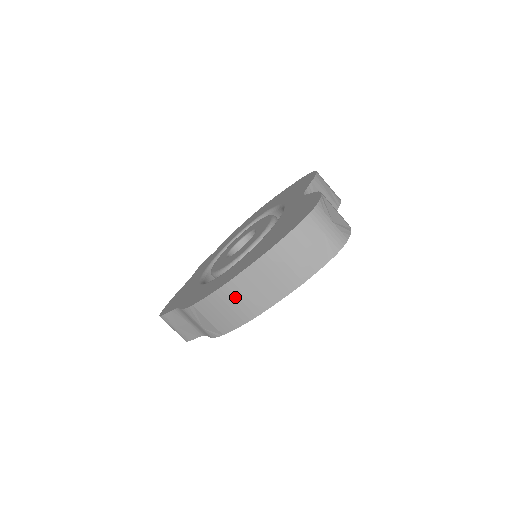
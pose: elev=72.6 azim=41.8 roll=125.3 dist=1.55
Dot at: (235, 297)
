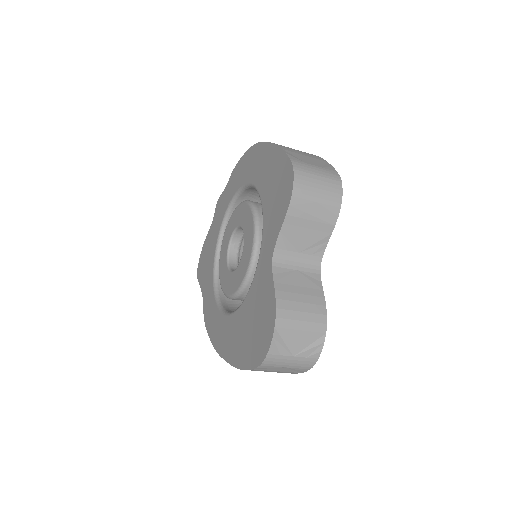
Dot at: occluded
